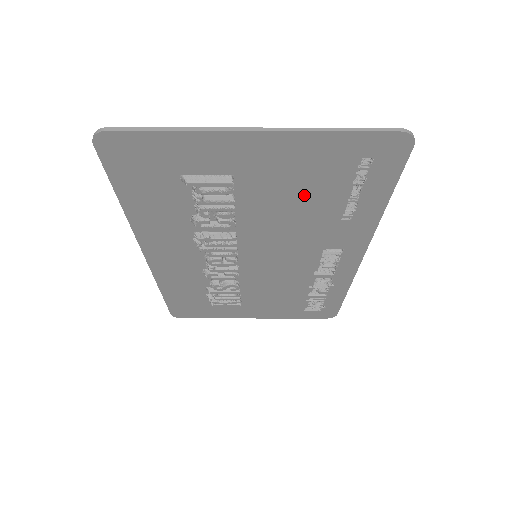
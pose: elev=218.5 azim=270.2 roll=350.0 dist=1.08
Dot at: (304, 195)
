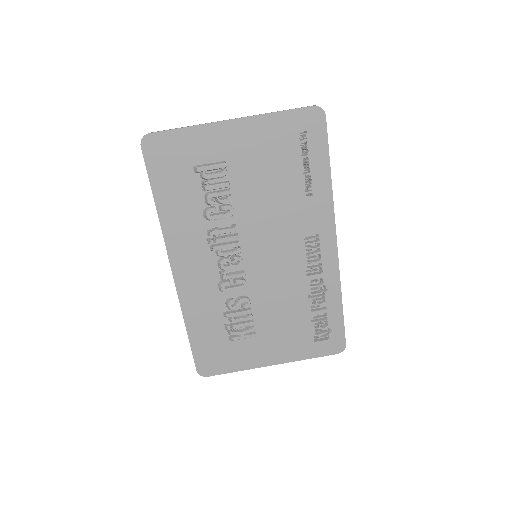
Dot at: (274, 173)
